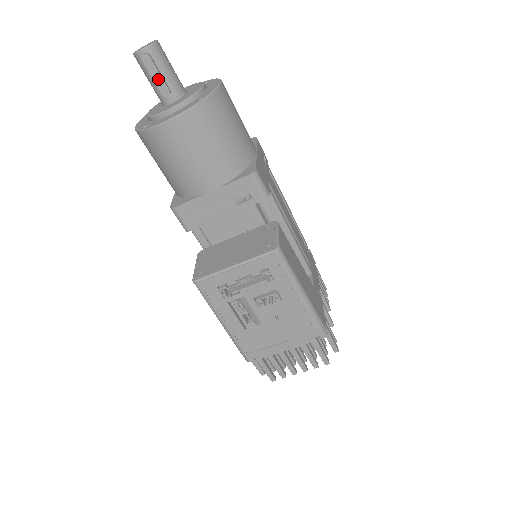
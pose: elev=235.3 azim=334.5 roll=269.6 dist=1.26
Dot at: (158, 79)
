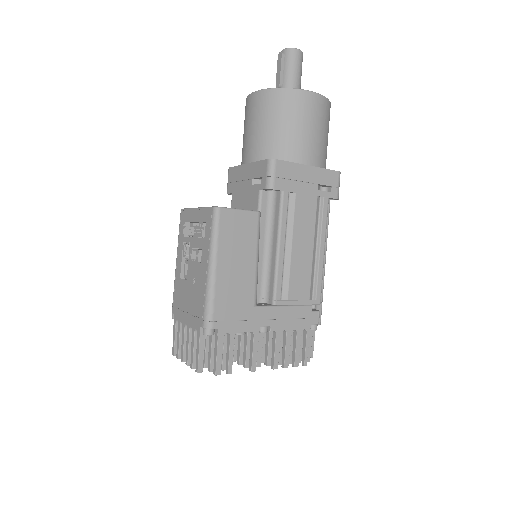
Dot at: (279, 73)
